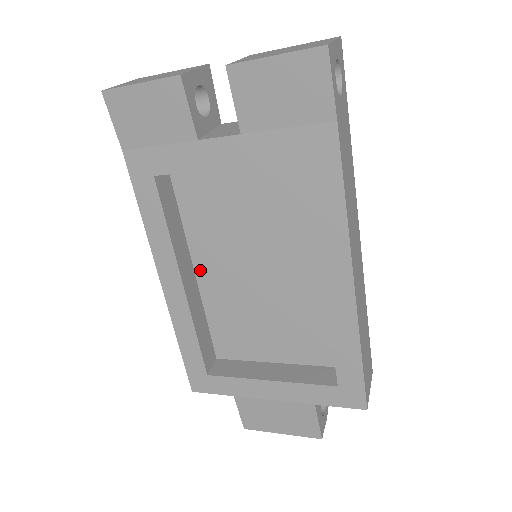
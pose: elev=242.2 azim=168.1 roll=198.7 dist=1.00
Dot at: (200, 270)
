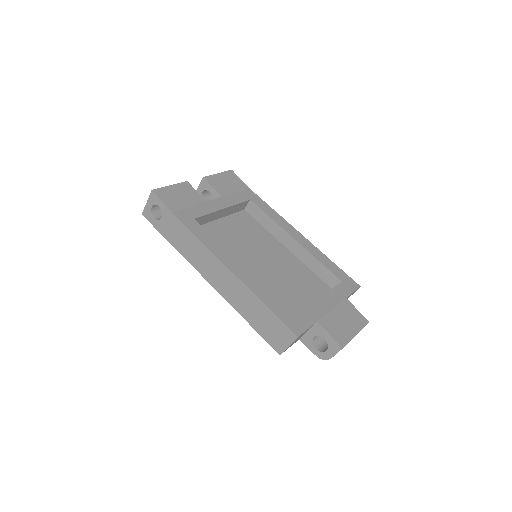
Dot at: occluded
